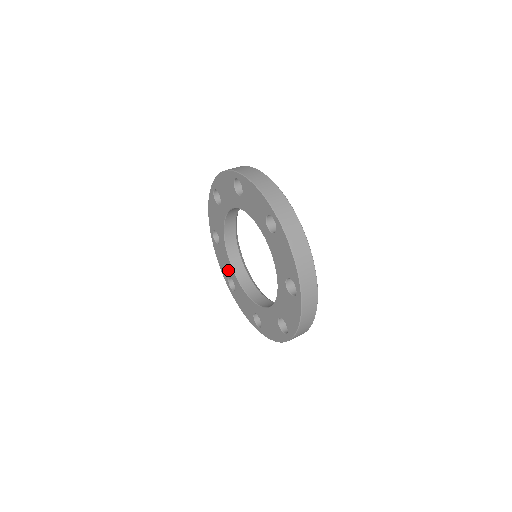
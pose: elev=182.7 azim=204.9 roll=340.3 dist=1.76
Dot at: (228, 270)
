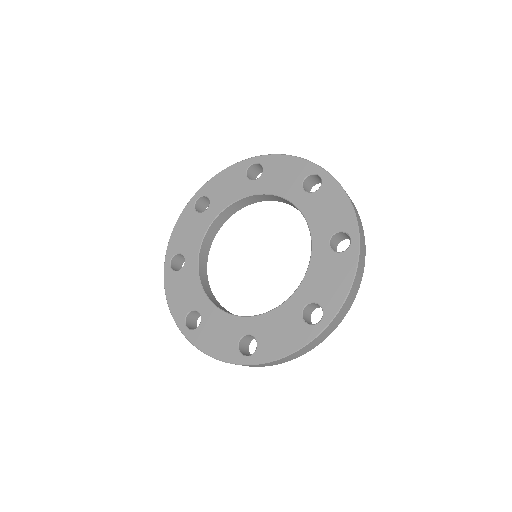
Dot at: (191, 299)
